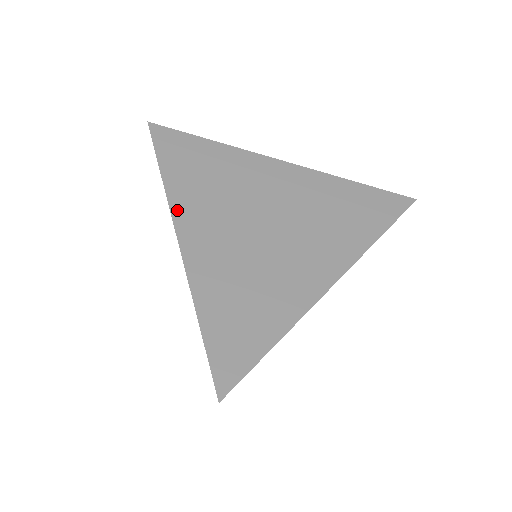
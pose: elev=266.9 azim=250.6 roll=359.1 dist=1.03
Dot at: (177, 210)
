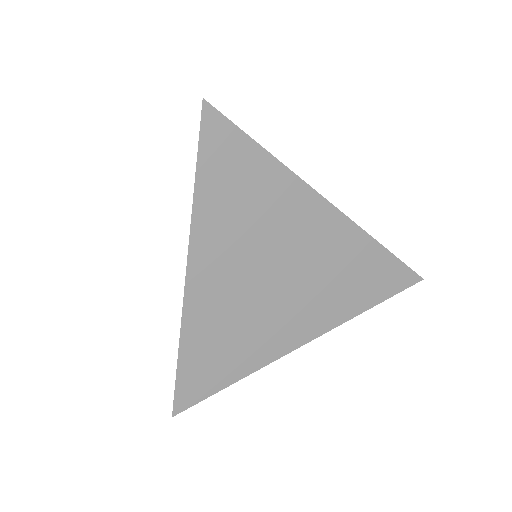
Dot at: (196, 242)
